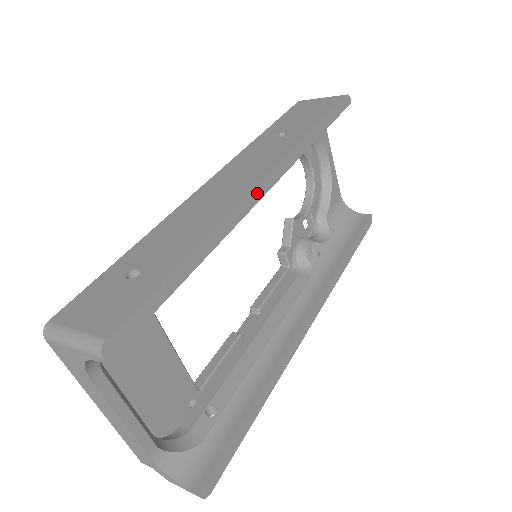
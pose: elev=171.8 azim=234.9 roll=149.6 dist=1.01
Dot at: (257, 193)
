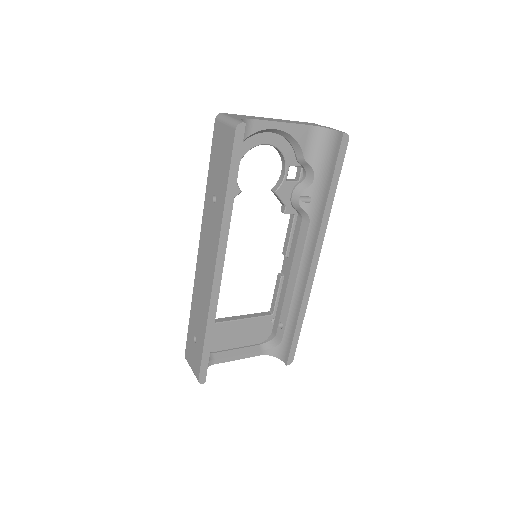
Dot at: (217, 280)
